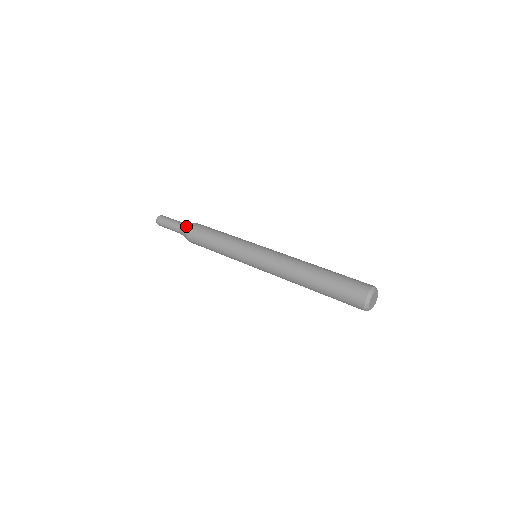
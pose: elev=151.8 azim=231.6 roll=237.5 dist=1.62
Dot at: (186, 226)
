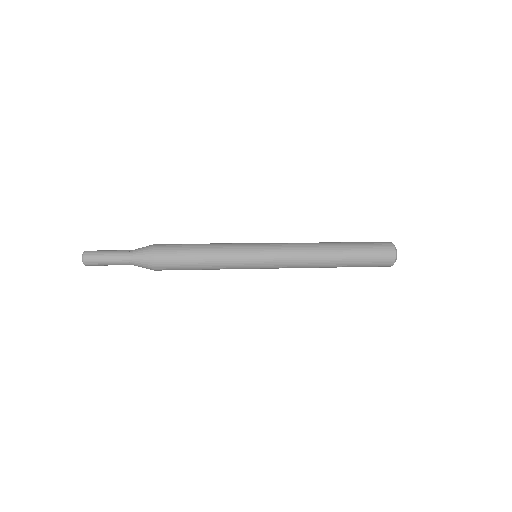
Dot at: (145, 254)
